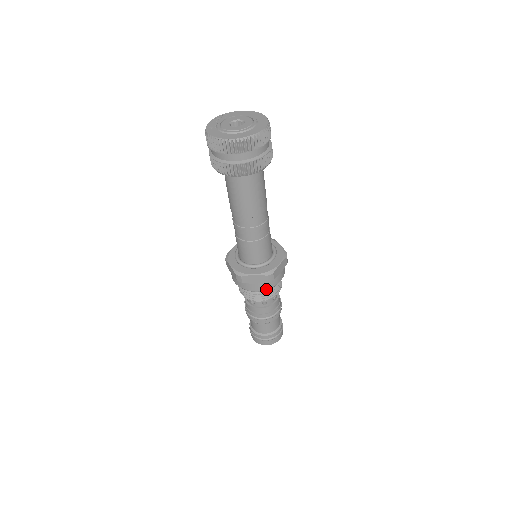
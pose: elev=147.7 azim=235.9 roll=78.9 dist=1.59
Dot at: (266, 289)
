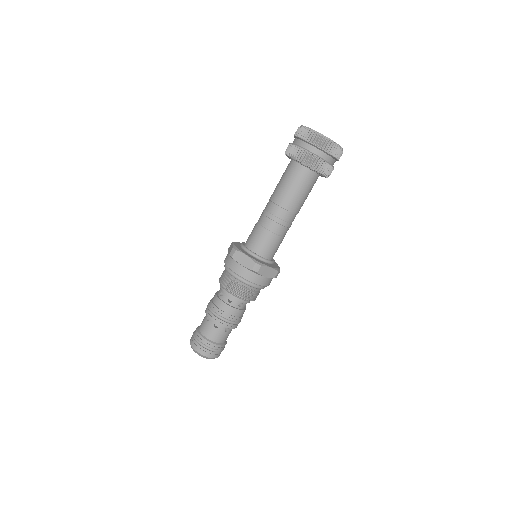
Dot at: (244, 280)
